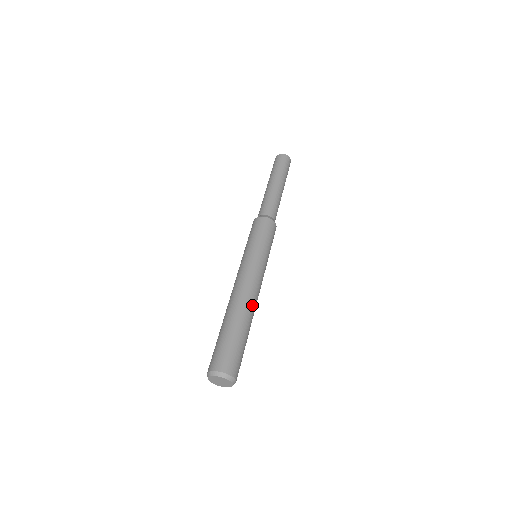
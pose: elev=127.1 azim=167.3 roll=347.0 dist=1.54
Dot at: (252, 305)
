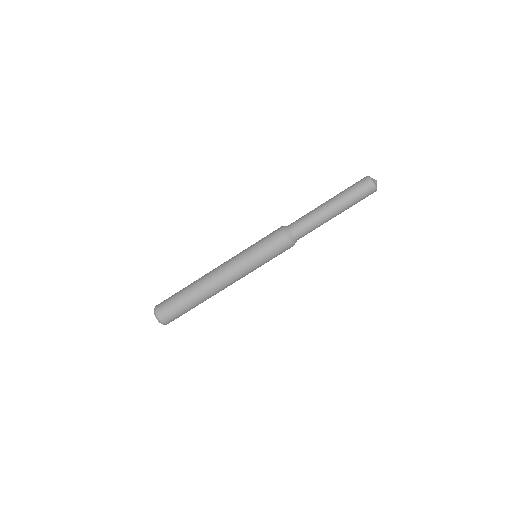
Dot at: (215, 293)
